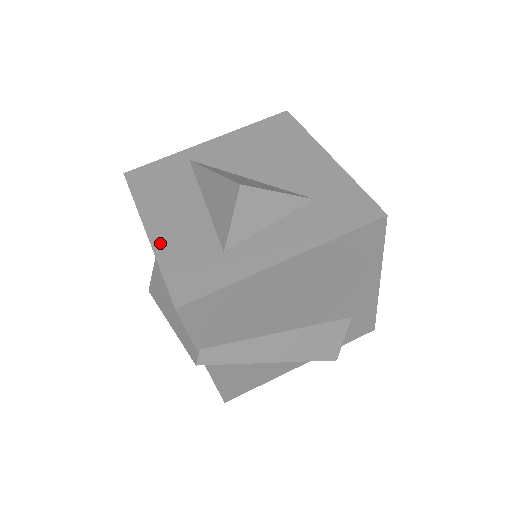
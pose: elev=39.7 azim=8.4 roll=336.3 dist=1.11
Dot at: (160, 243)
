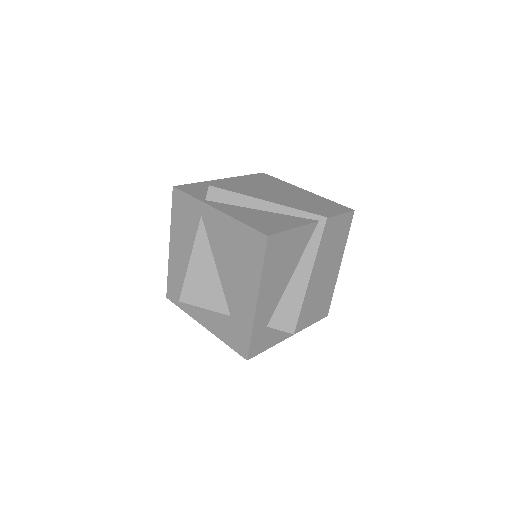
Dot at: (171, 260)
